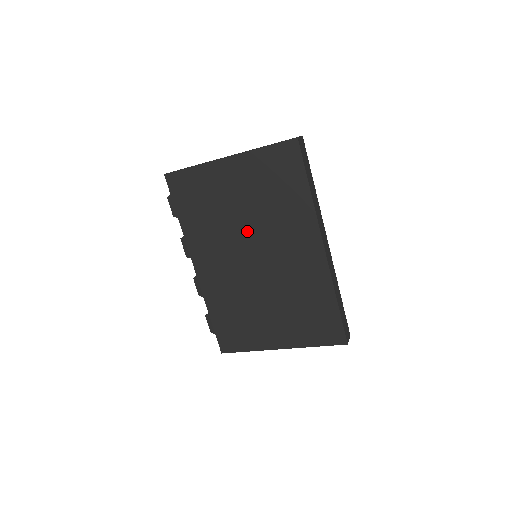
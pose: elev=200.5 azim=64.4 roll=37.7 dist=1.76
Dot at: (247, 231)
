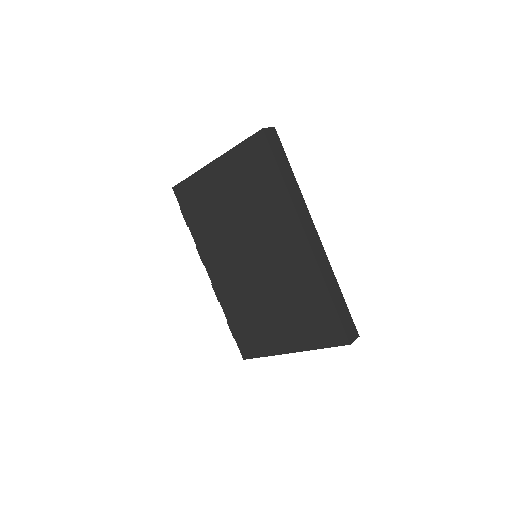
Dot at: (241, 231)
